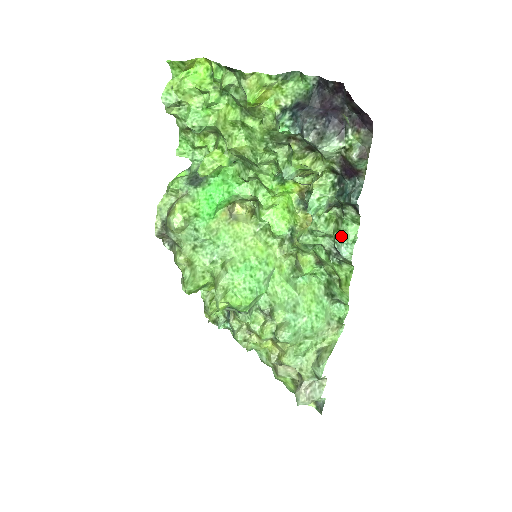
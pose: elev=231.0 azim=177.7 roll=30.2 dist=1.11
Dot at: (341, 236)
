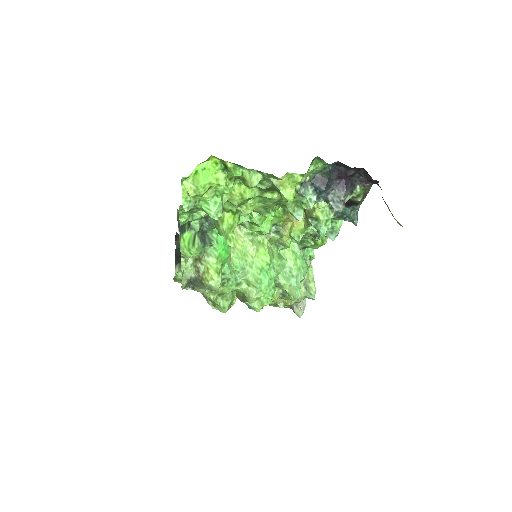
Dot at: (331, 230)
